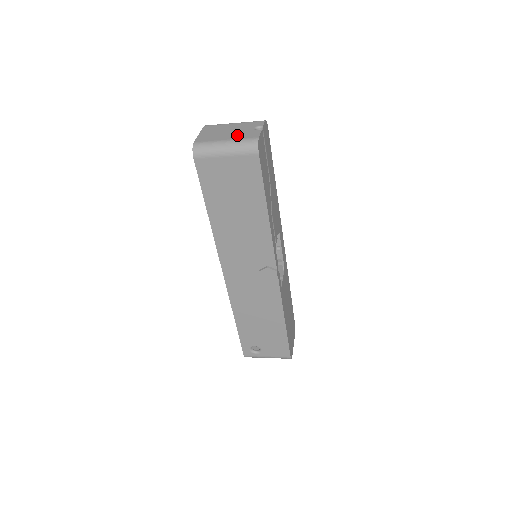
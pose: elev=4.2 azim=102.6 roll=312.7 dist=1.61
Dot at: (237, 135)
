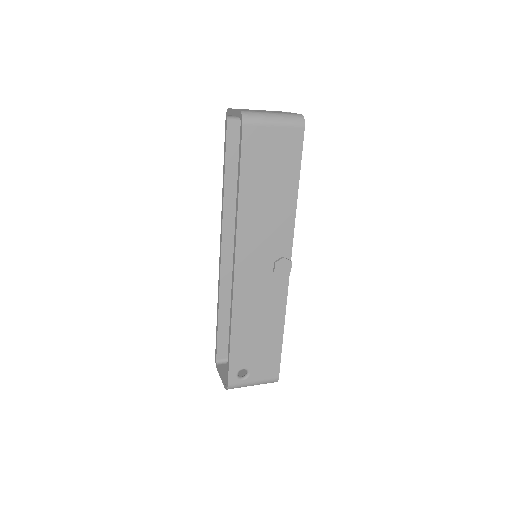
Dot at: (277, 112)
